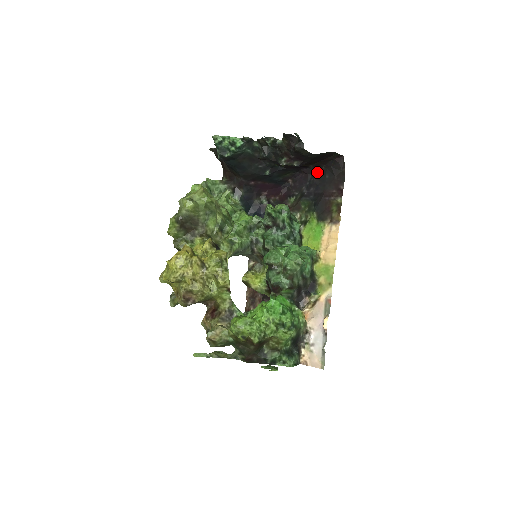
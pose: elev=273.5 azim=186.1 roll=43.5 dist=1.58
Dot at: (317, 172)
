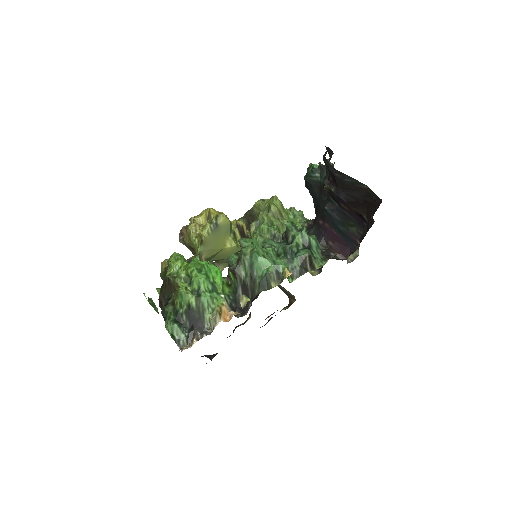
Dot at: occluded
